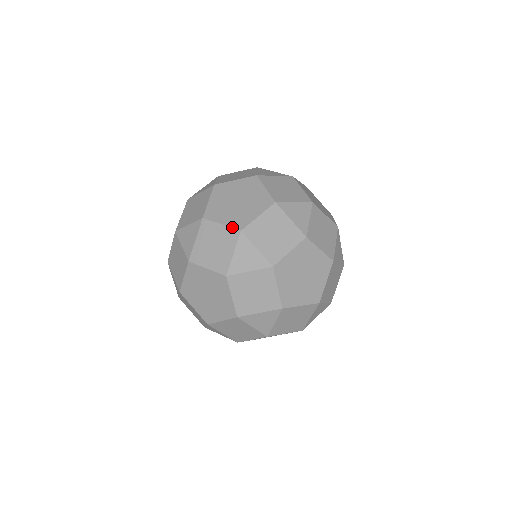
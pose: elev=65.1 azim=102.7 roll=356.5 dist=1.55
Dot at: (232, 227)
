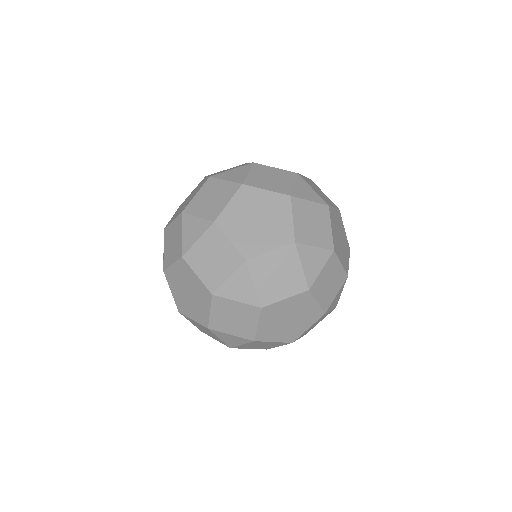
Dot at: (178, 215)
